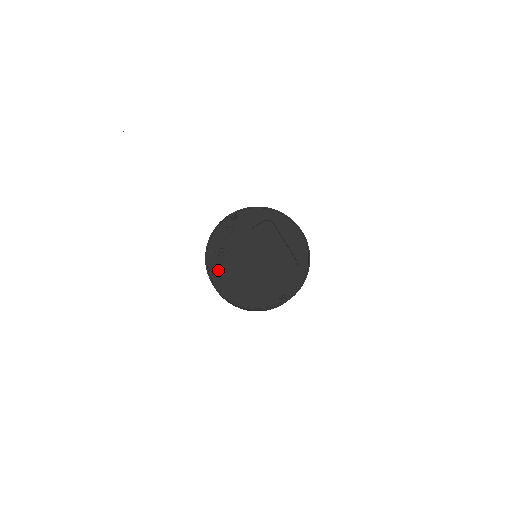
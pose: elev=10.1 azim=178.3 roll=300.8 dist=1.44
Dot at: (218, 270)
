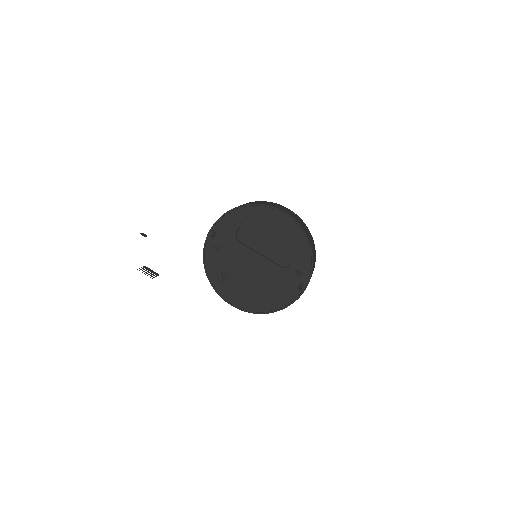
Dot at: (229, 291)
